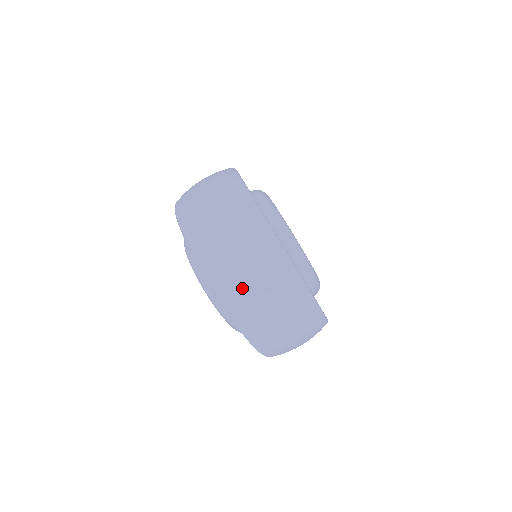
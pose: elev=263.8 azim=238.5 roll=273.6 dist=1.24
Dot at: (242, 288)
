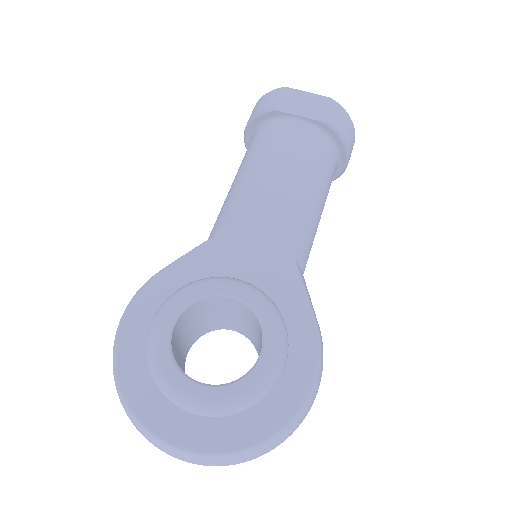
Dot at: occluded
